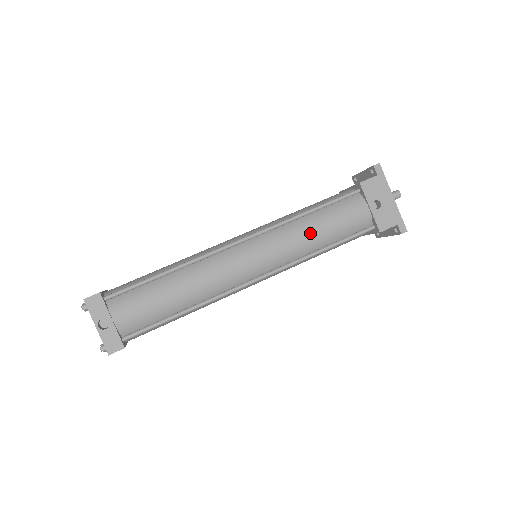
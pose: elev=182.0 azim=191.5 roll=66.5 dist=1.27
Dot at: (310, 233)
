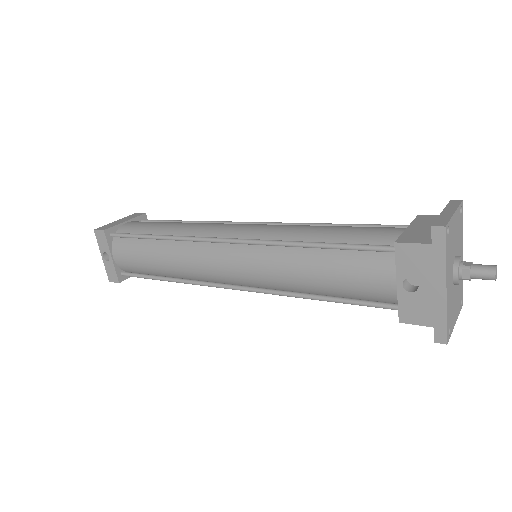
Dot at: (300, 273)
